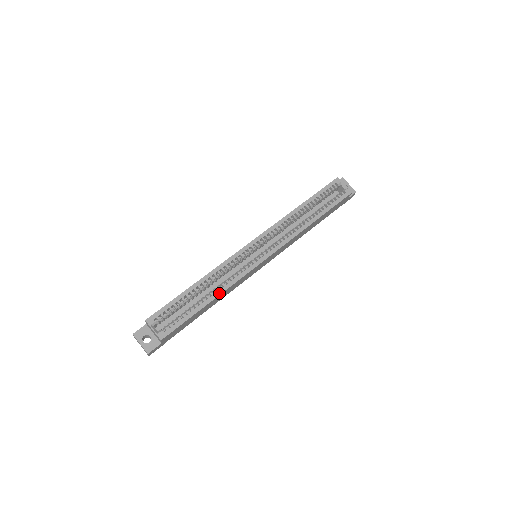
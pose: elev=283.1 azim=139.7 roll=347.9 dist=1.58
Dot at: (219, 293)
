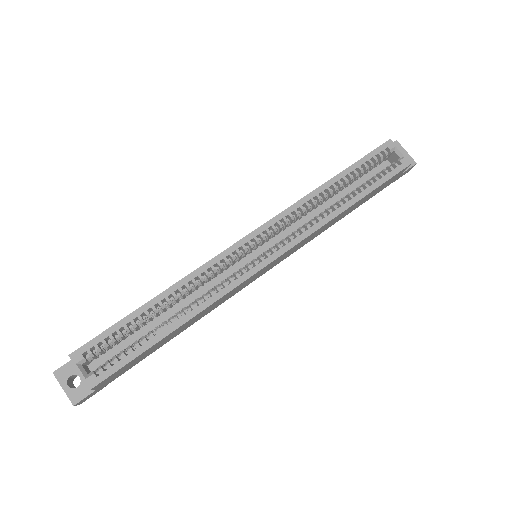
Dot at: (191, 315)
